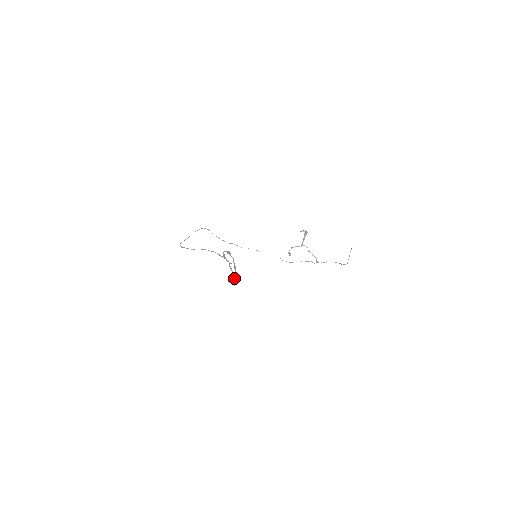
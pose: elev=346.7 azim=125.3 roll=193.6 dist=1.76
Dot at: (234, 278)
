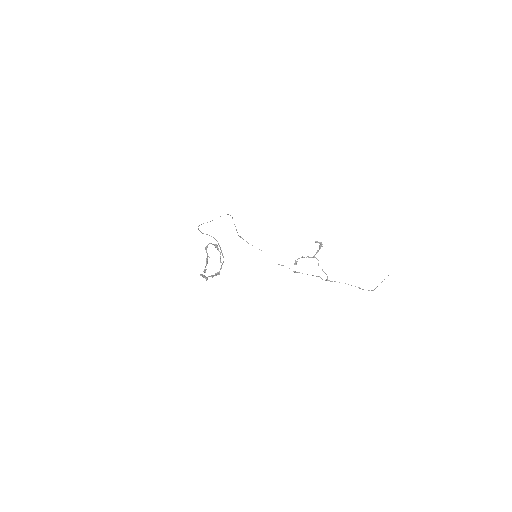
Dot at: occluded
